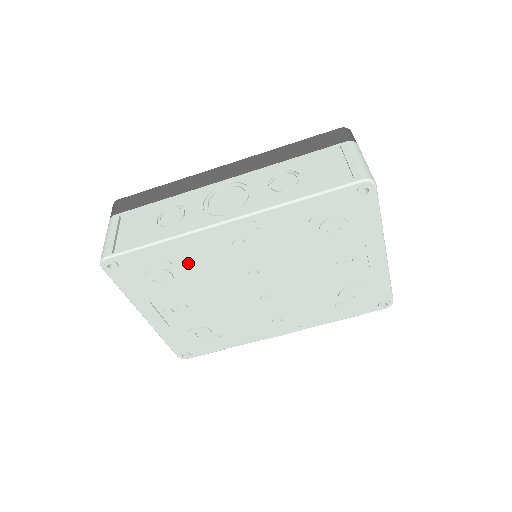
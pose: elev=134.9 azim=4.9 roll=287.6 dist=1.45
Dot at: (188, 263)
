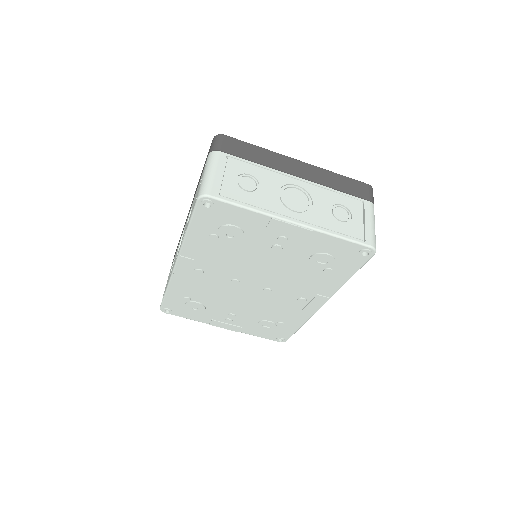
Dot at: (195, 293)
